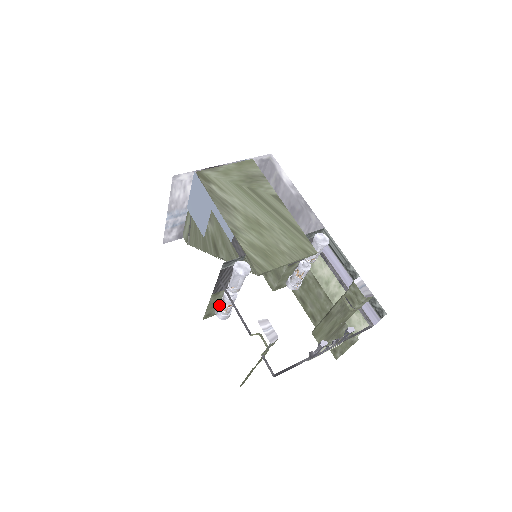
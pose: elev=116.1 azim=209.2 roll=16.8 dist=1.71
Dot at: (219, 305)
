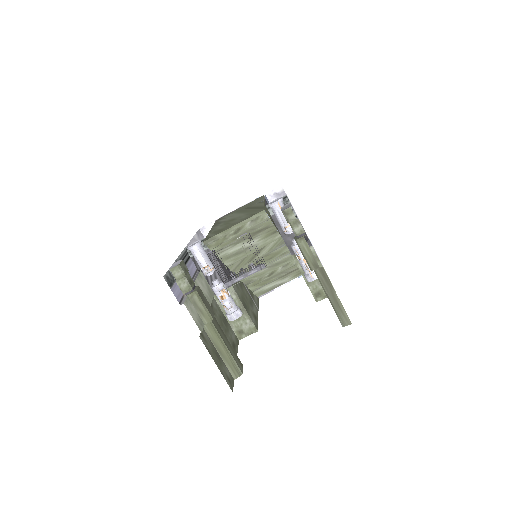
Dot at: occluded
